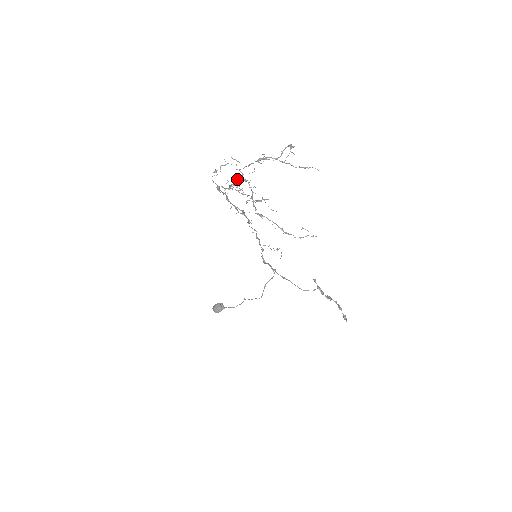
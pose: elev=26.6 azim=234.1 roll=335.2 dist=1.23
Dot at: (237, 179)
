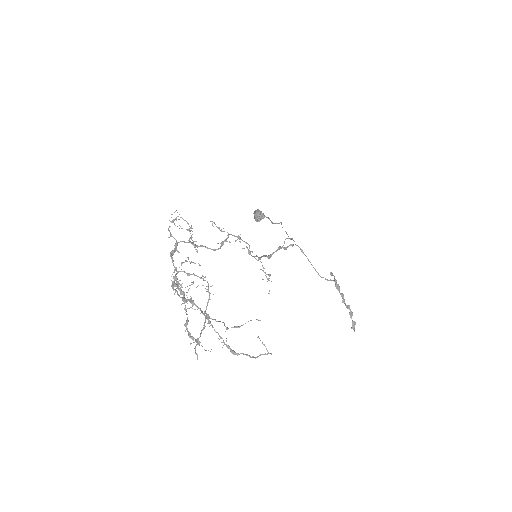
Dot at: (175, 285)
